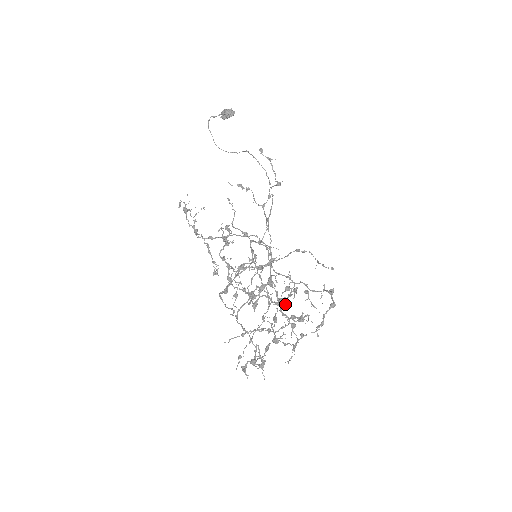
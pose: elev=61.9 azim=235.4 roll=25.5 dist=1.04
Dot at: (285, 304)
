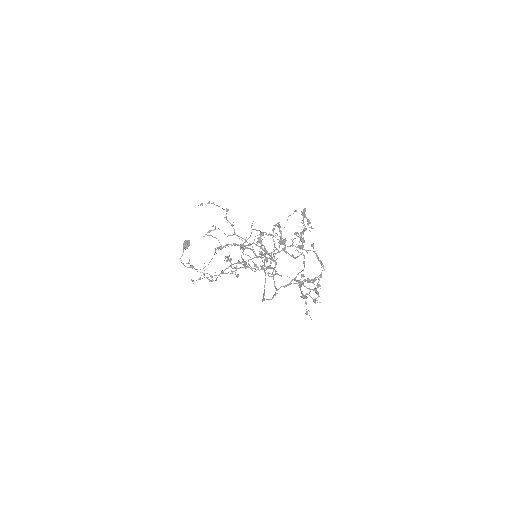
Dot at: (284, 240)
